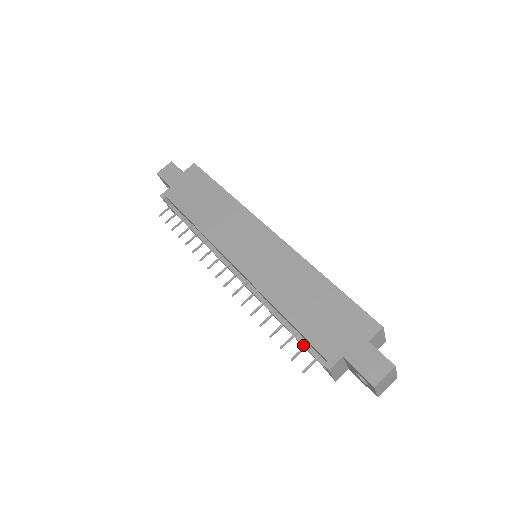
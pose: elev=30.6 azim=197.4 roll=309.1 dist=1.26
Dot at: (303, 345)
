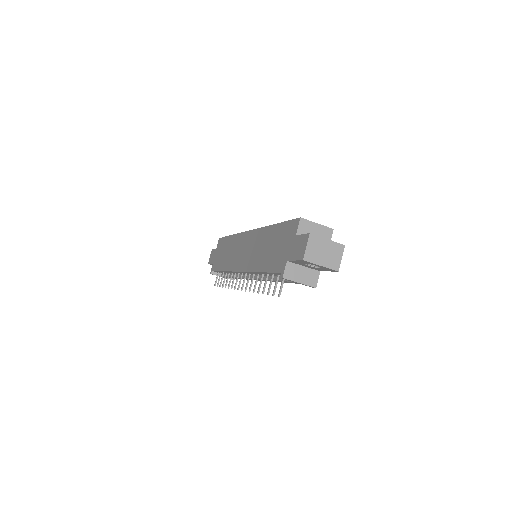
Dot at: (281, 281)
